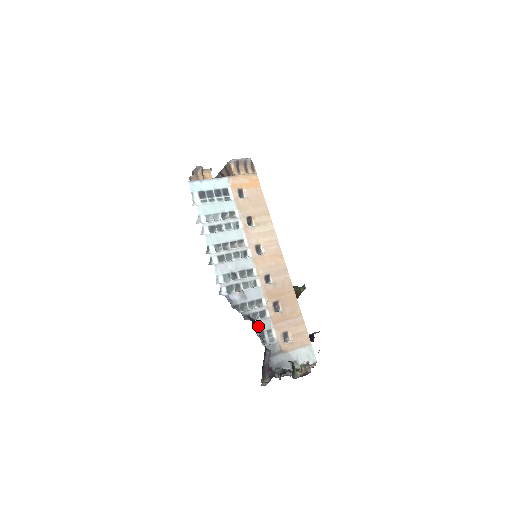
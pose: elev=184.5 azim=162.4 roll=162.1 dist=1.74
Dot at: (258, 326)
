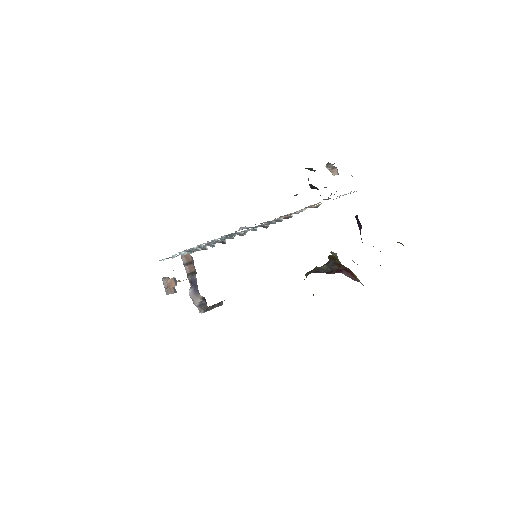
Dot at: occluded
